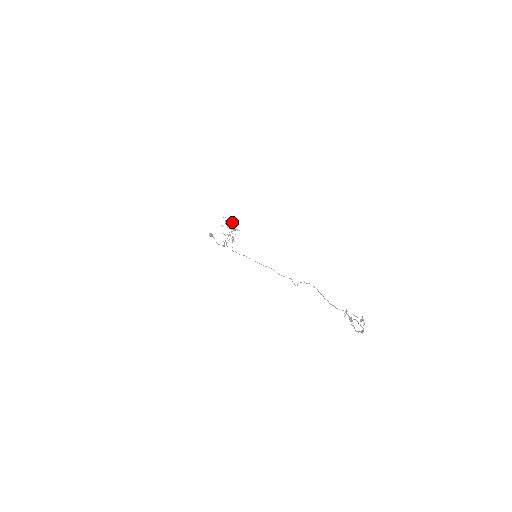
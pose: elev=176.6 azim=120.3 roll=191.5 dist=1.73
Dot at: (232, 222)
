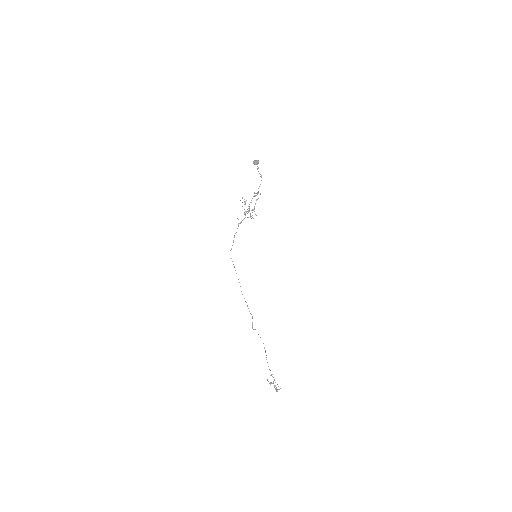
Dot at: (258, 192)
